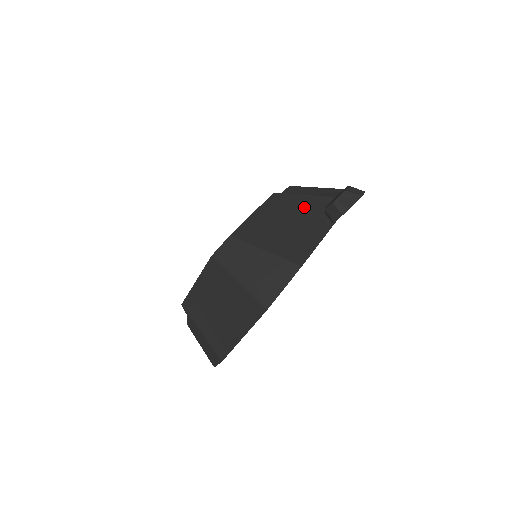
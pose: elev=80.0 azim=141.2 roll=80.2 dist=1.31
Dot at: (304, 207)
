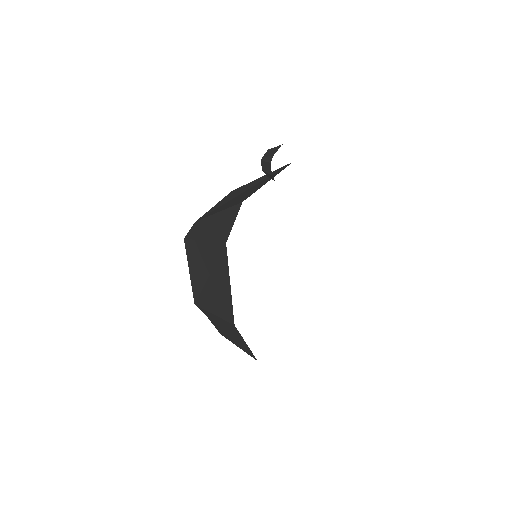
Dot at: (253, 184)
